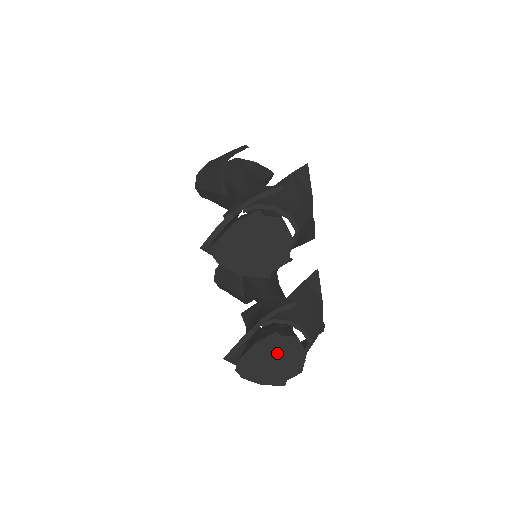
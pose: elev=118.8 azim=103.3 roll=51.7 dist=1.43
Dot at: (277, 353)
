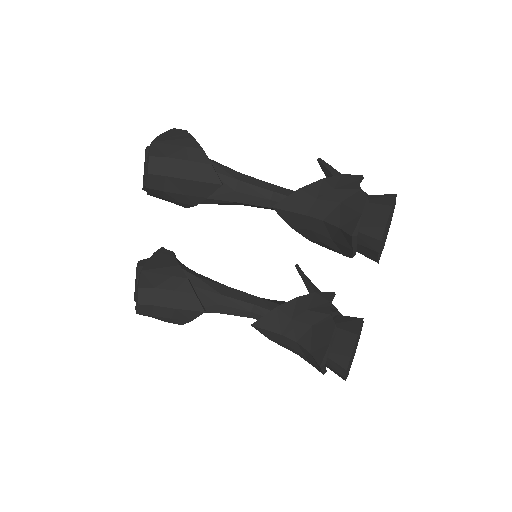
Dot at: occluded
